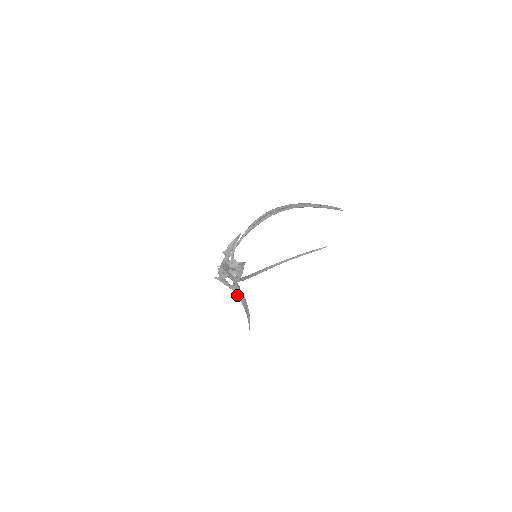
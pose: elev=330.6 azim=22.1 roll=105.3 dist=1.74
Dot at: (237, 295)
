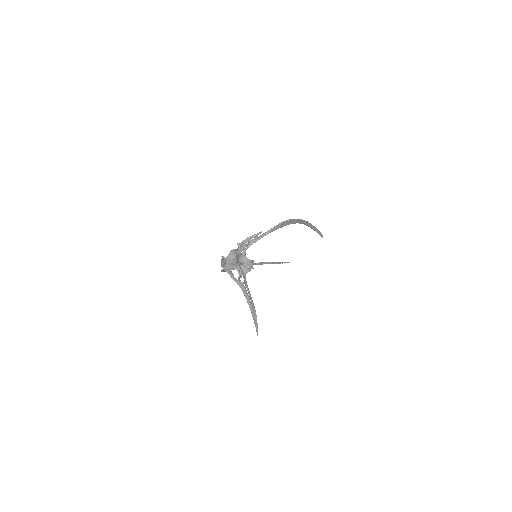
Dot at: (244, 293)
